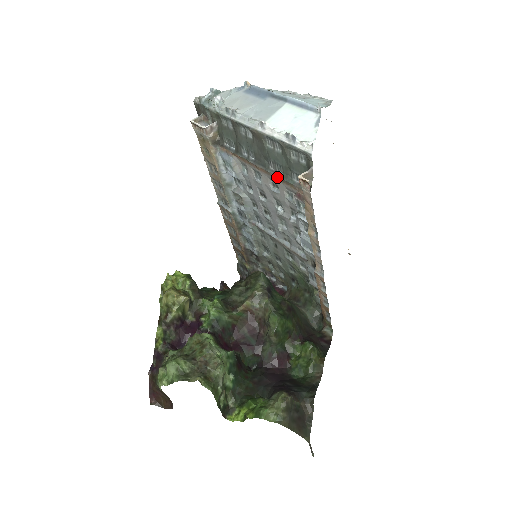
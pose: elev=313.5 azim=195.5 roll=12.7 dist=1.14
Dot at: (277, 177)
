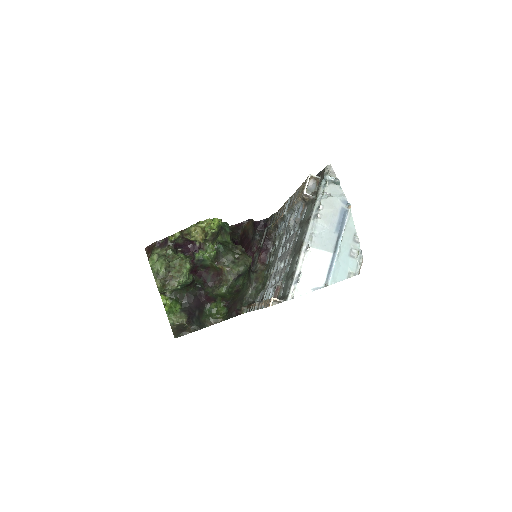
Dot at: (286, 267)
